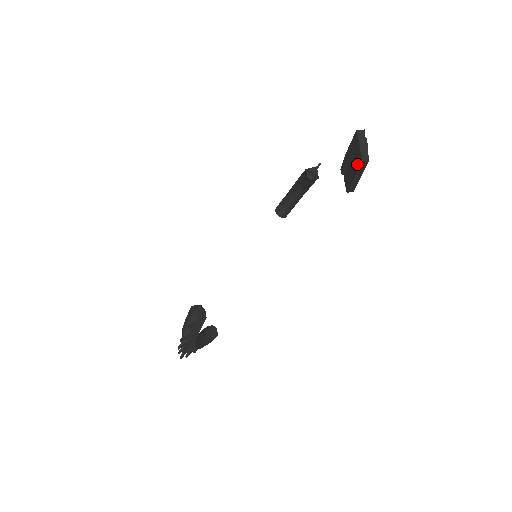
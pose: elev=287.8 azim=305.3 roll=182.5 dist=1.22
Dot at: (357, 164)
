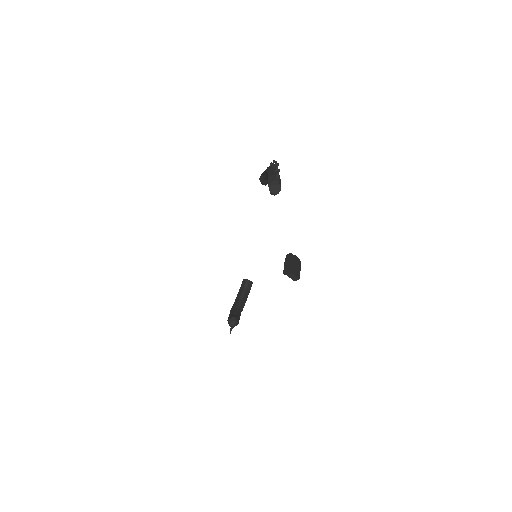
Dot at: occluded
